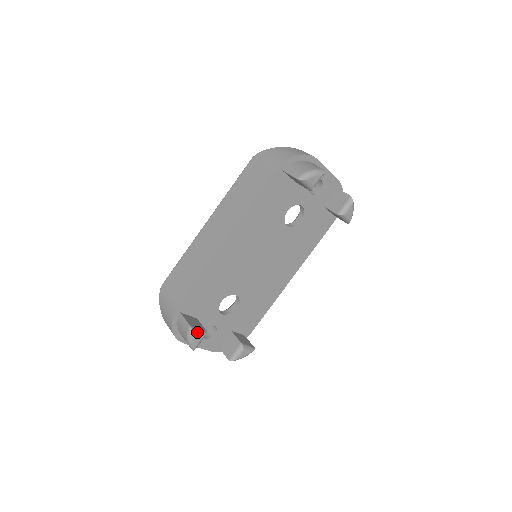
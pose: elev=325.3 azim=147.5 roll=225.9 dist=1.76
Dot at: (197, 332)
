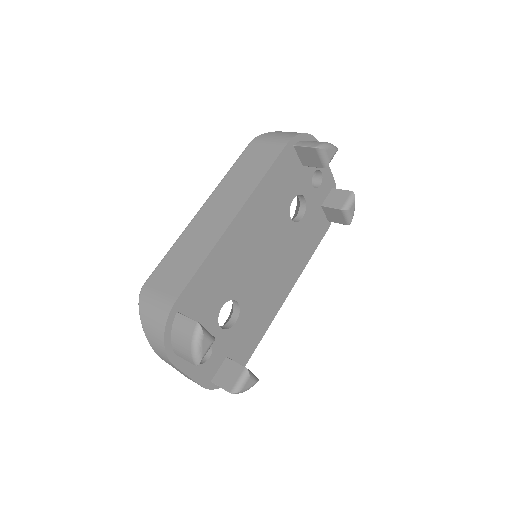
Dot at: (206, 333)
